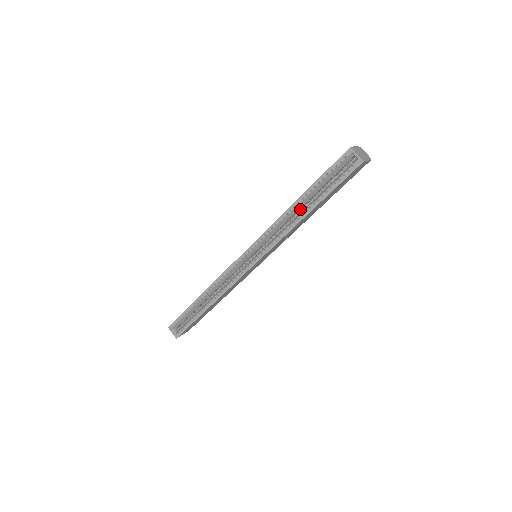
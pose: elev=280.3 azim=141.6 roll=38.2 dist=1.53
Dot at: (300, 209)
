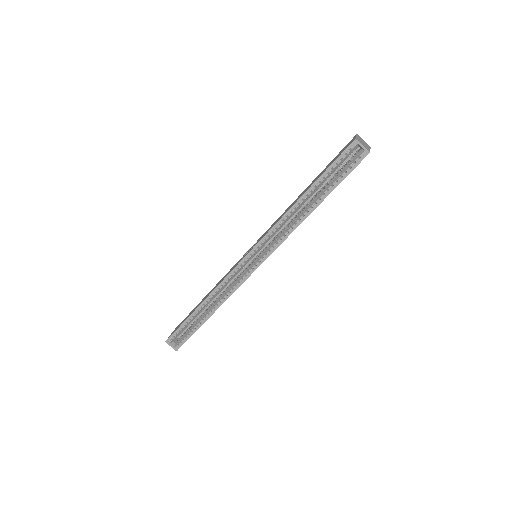
Dot at: (302, 204)
